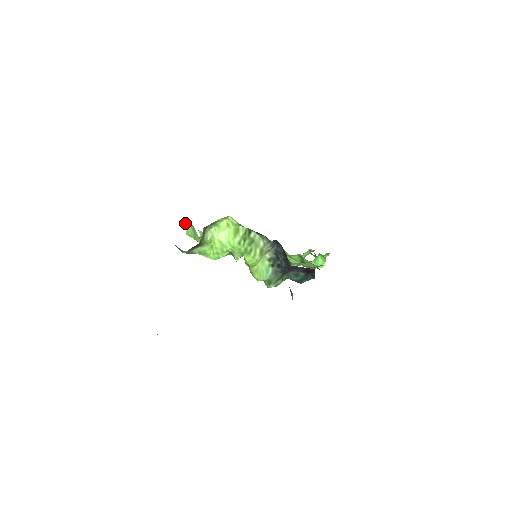
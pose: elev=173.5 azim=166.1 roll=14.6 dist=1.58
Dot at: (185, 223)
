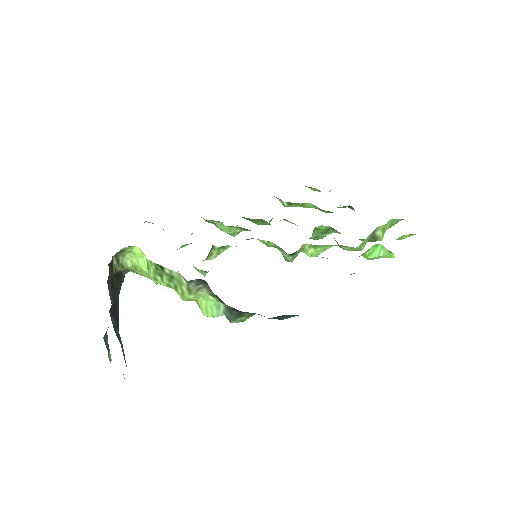
Dot at: (146, 221)
